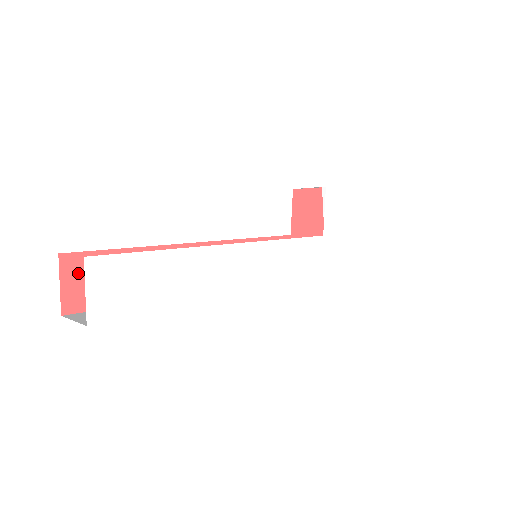
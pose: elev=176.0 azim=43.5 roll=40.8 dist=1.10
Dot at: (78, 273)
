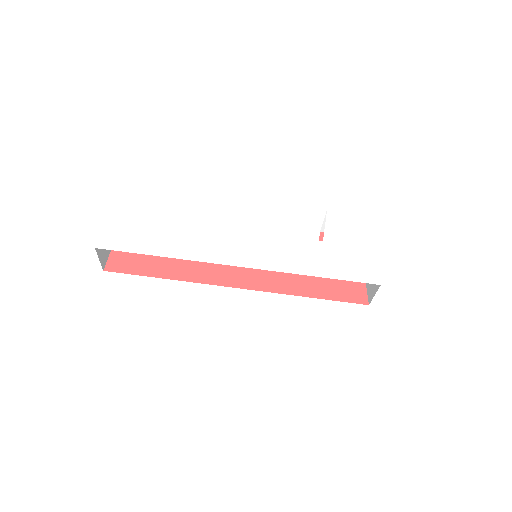
Dot at: (122, 252)
